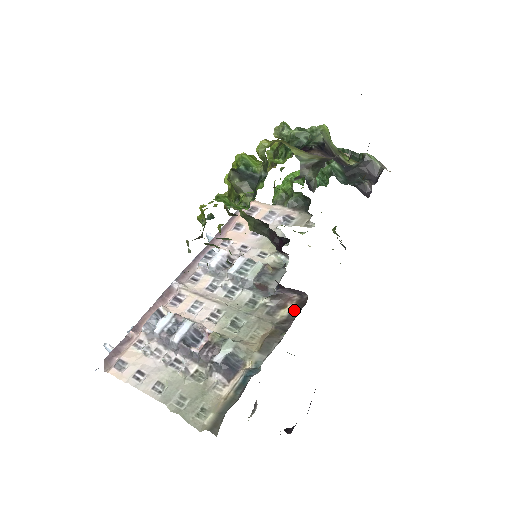
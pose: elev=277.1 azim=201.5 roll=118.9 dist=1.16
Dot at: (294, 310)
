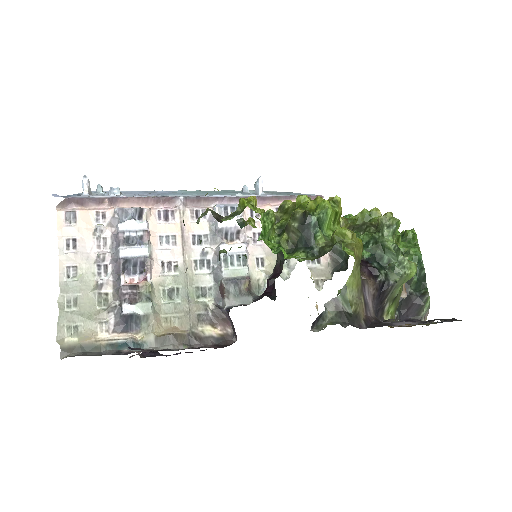
Dot at: (215, 338)
